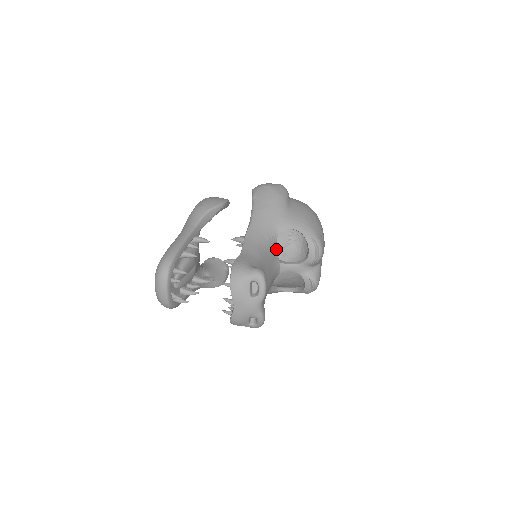
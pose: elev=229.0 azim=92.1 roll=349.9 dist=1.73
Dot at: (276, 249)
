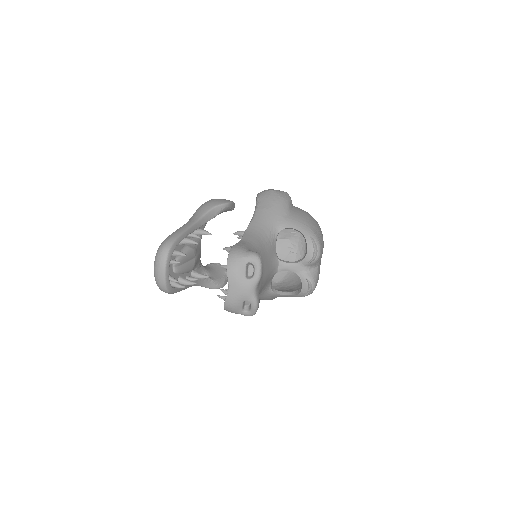
Dot at: occluded
